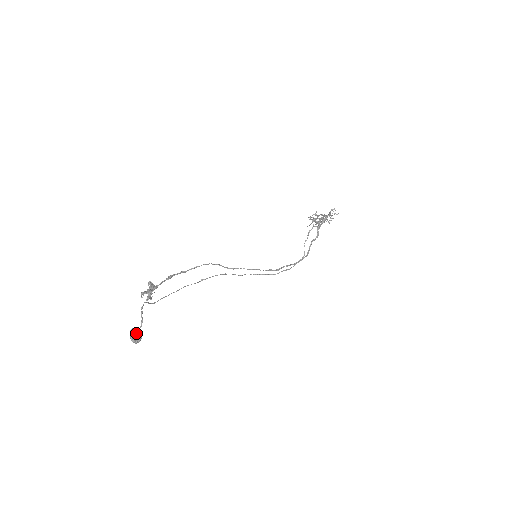
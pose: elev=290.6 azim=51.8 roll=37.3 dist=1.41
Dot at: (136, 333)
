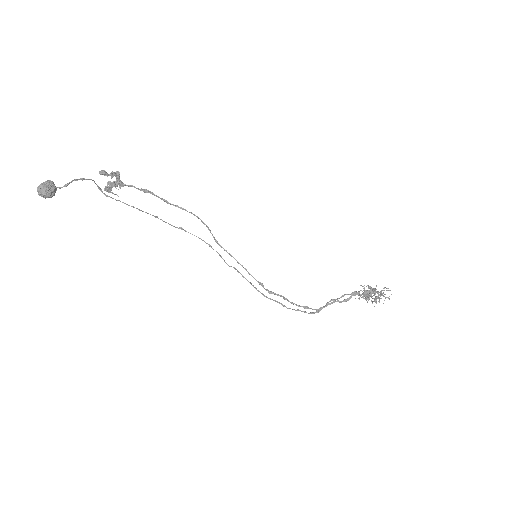
Dot at: (47, 185)
